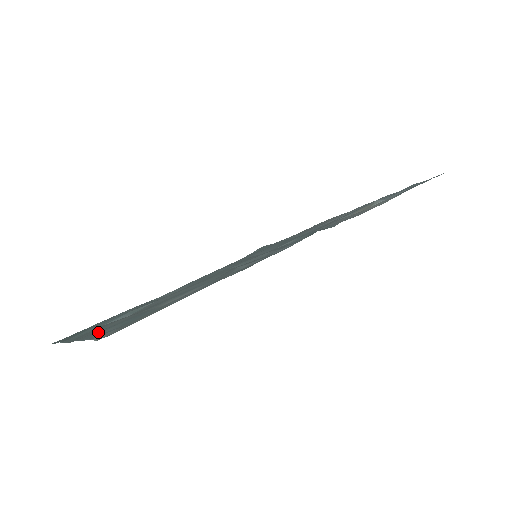
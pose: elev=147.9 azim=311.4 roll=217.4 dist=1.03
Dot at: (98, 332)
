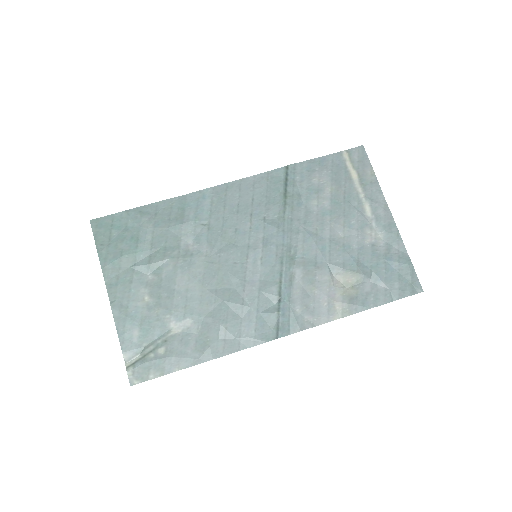
Dot at: (126, 323)
